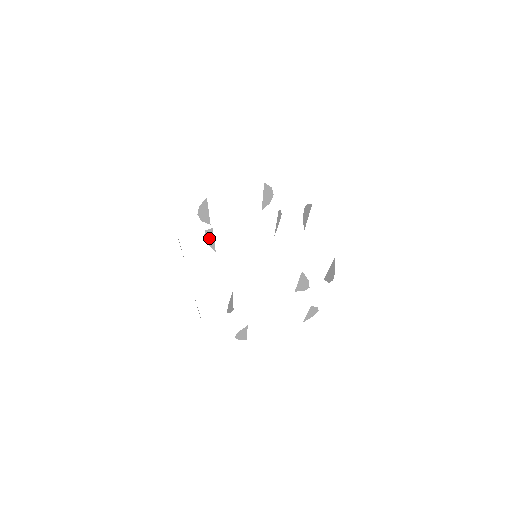
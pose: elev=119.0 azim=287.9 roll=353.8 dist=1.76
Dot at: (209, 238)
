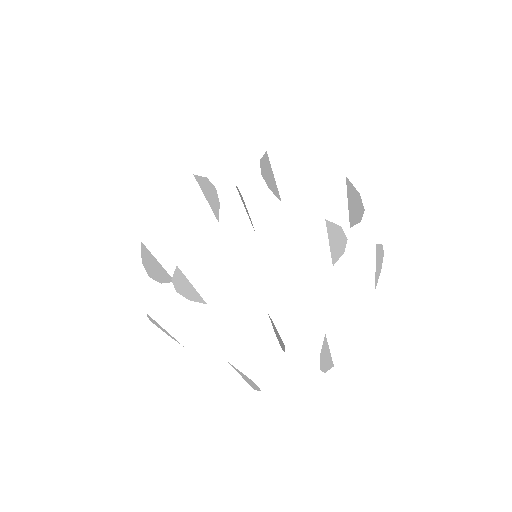
Dot at: (184, 289)
